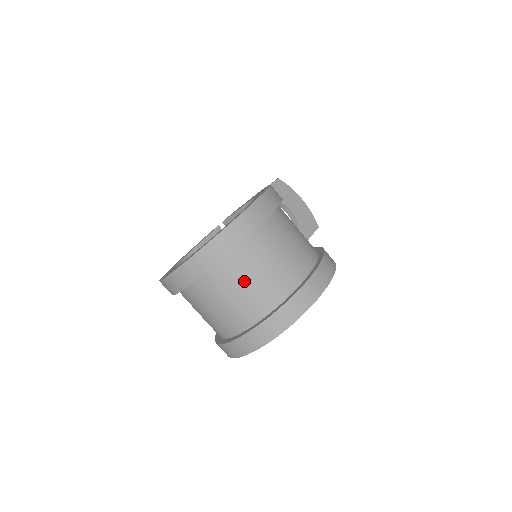
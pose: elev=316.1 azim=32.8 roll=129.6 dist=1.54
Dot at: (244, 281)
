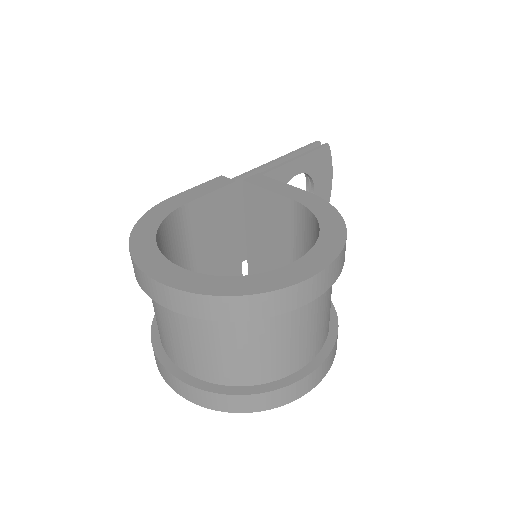
Dot at: (243, 346)
